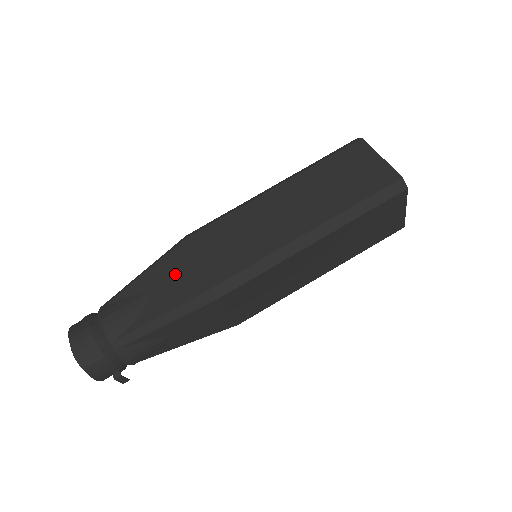
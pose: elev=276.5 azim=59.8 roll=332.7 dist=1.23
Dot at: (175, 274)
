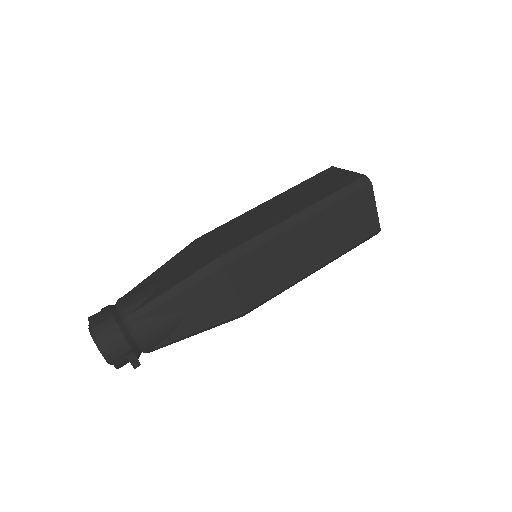
Dot at: (186, 260)
